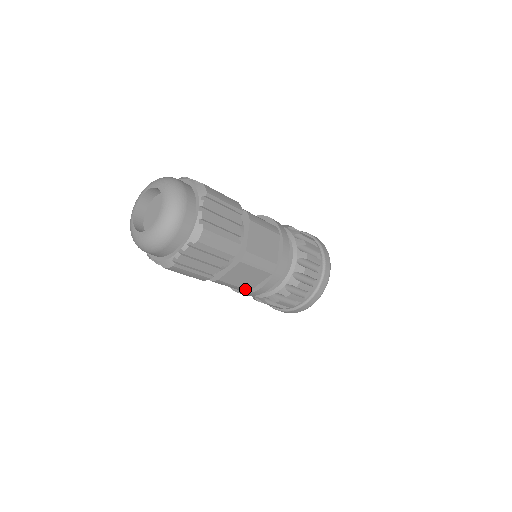
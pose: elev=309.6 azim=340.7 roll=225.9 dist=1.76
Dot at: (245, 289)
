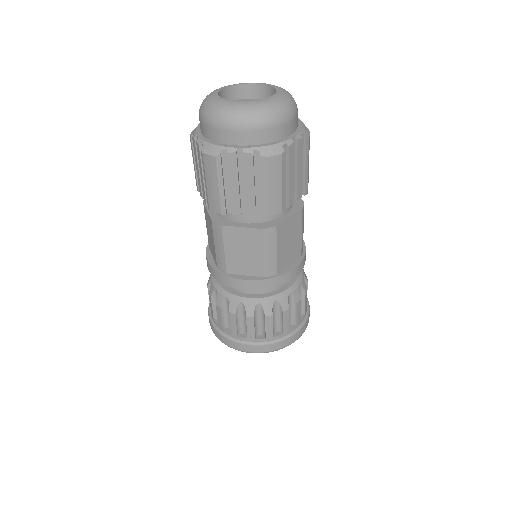
Dot at: (276, 268)
